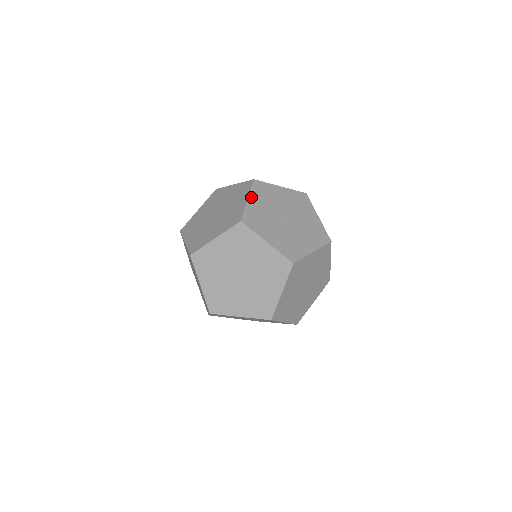
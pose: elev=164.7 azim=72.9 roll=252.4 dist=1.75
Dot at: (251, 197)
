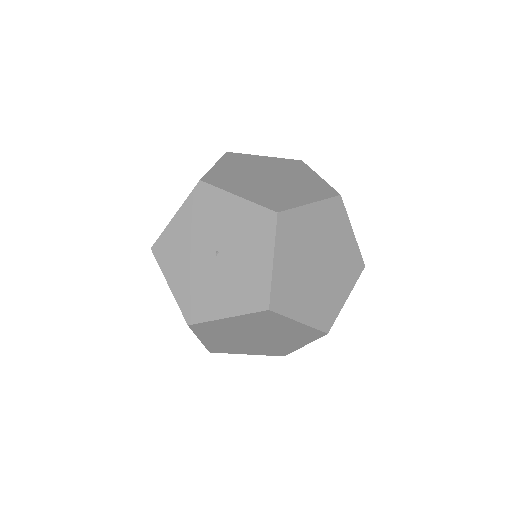
Dot at: (181, 212)
